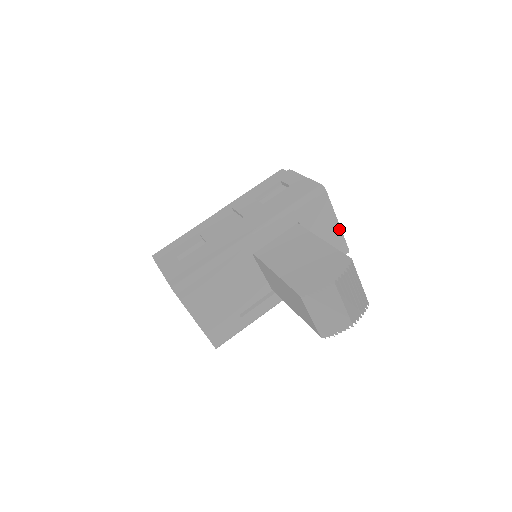
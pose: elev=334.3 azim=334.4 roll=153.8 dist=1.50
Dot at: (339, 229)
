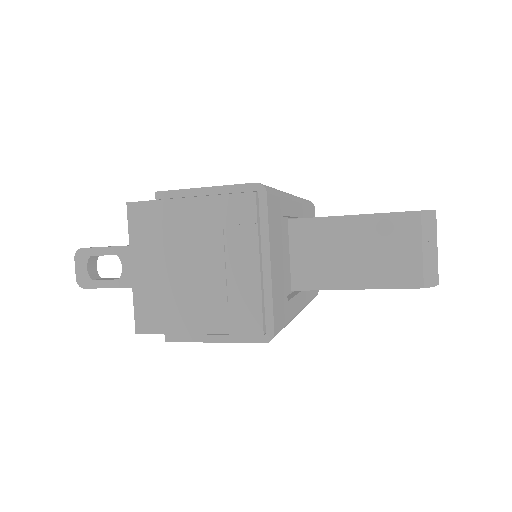
Dot at: occluded
